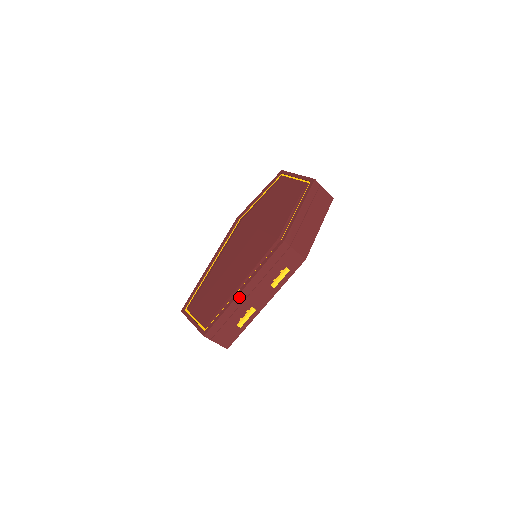
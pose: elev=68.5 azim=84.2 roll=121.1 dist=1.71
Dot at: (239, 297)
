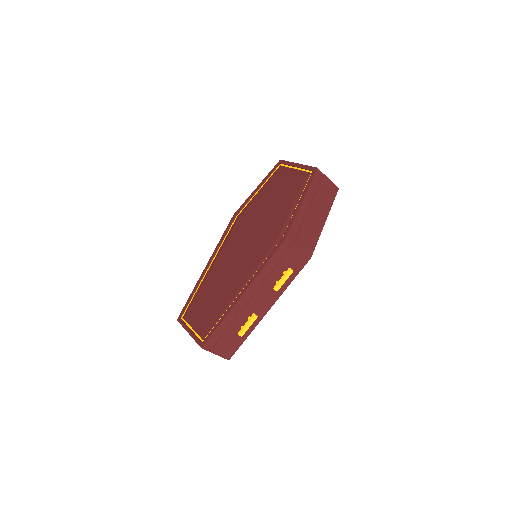
Dot at: (238, 303)
